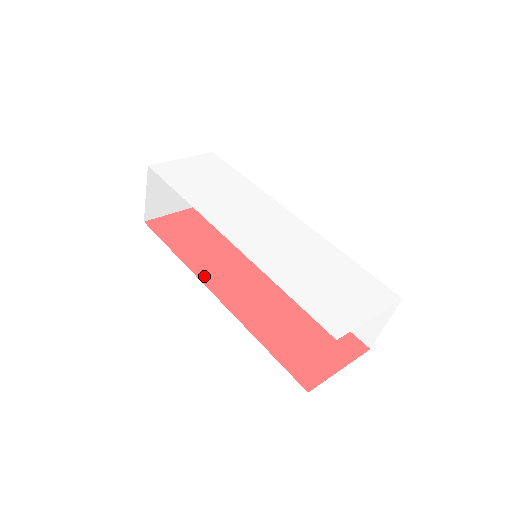
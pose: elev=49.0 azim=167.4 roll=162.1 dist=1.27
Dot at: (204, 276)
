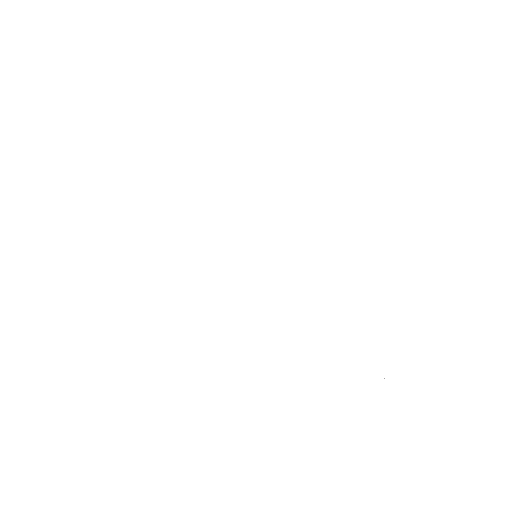
Dot at: occluded
